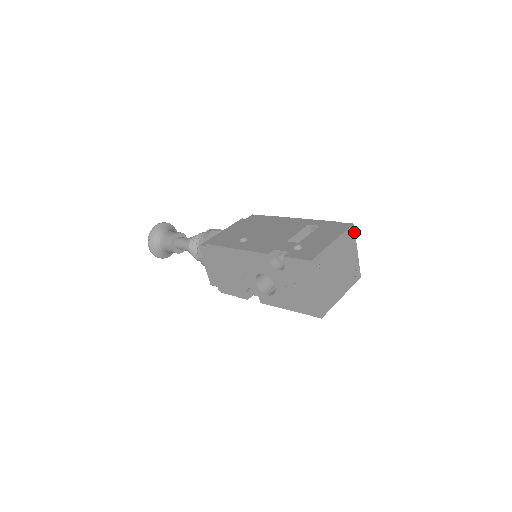
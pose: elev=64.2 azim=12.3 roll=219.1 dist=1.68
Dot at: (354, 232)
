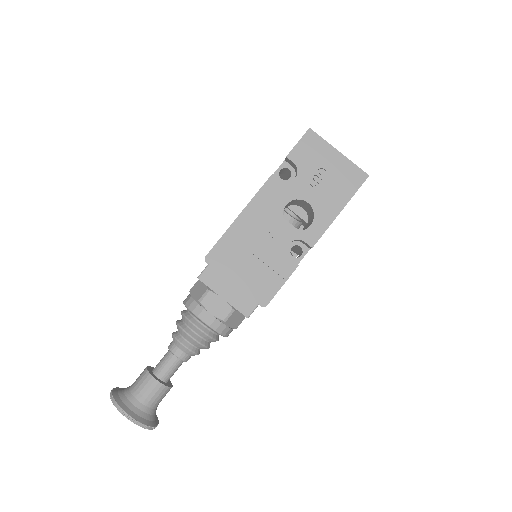
Dot at: occluded
